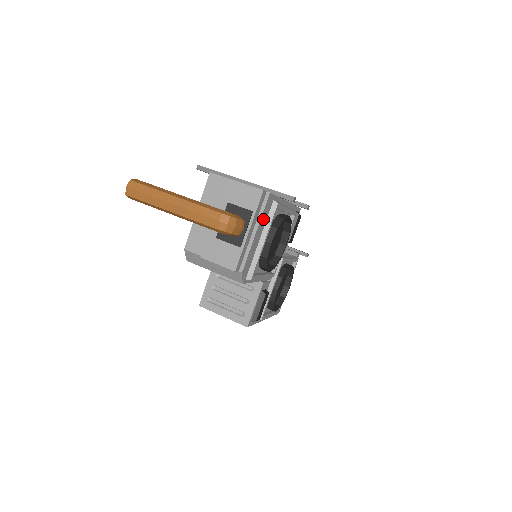
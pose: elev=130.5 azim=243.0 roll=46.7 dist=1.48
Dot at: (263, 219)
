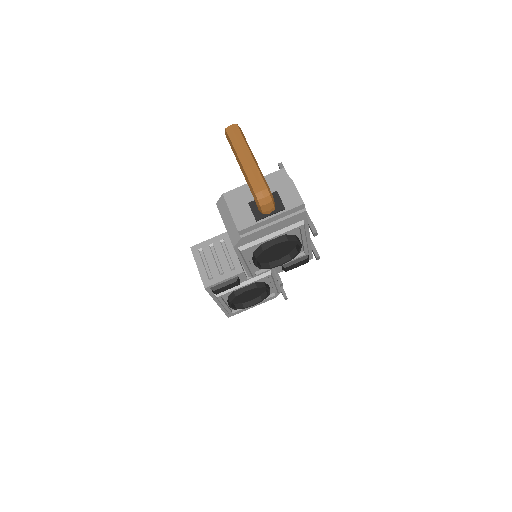
Dot at: (286, 222)
